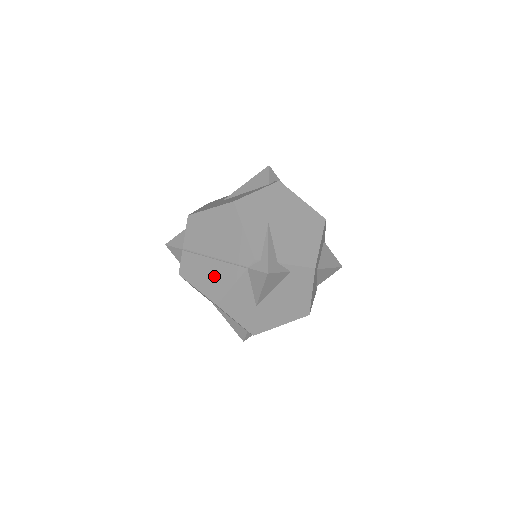
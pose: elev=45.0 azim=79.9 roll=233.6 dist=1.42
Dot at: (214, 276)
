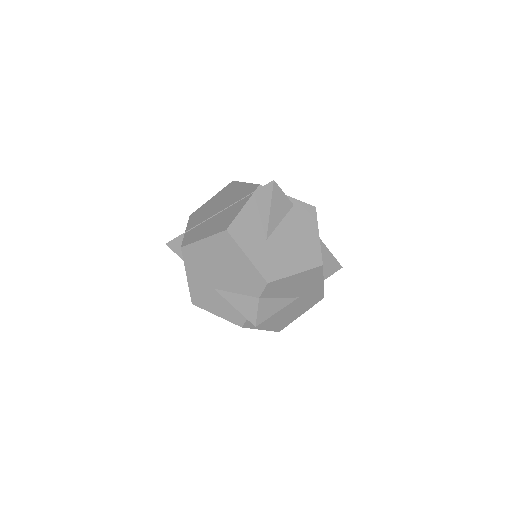
Dot at: (221, 219)
